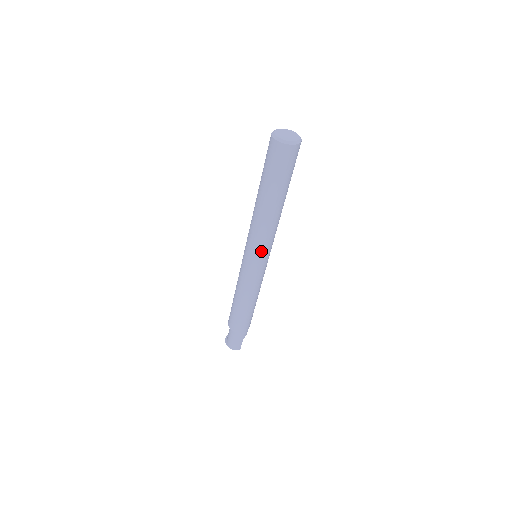
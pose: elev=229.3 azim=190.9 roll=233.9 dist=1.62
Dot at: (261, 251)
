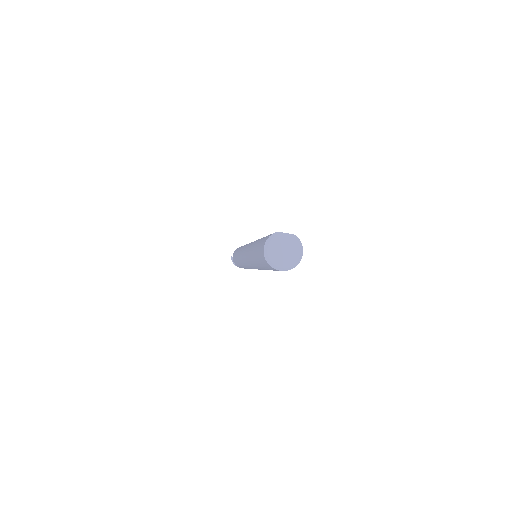
Dot at: occluded
